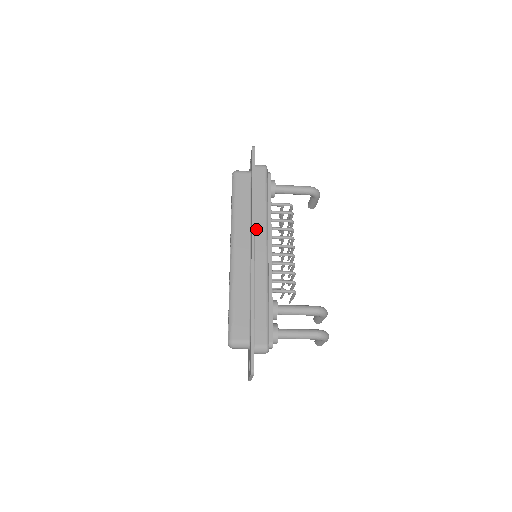
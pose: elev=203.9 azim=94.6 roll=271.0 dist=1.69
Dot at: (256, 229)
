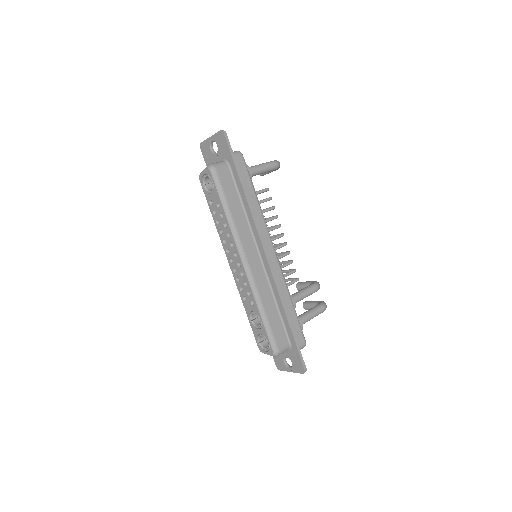
Dot at: (260, 233)
